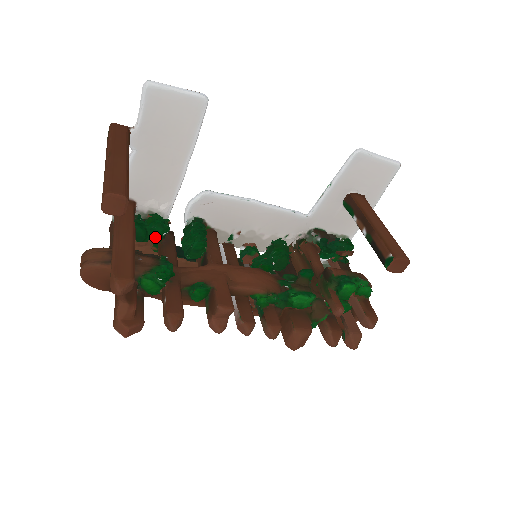
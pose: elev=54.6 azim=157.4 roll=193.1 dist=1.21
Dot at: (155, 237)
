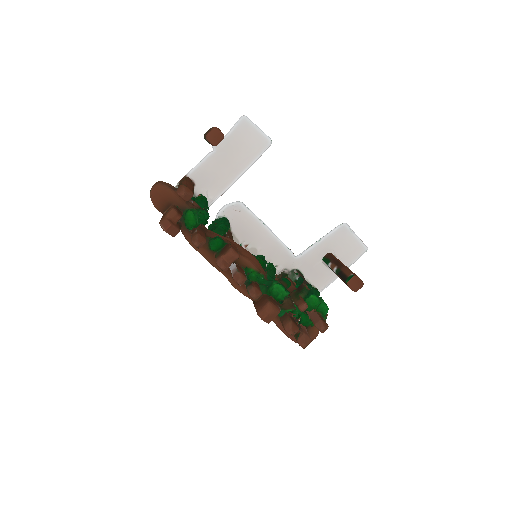
Dot at: occluded
